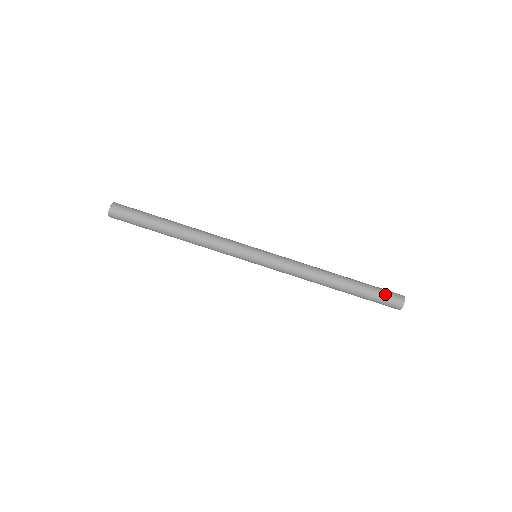
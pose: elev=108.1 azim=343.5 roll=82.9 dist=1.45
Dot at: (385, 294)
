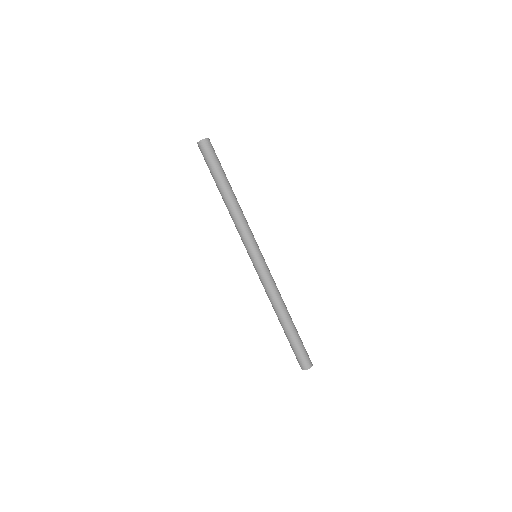
Dot at: (301, 354)
